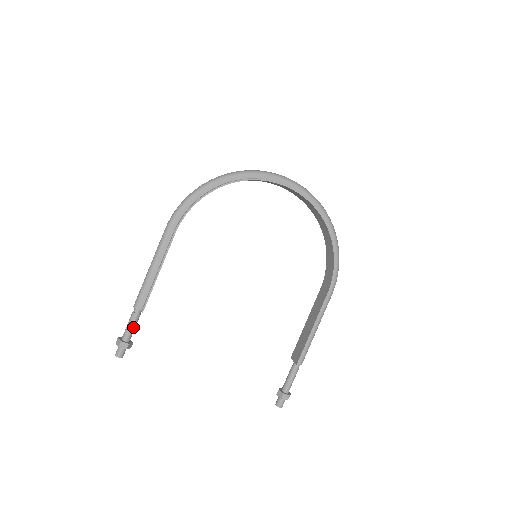
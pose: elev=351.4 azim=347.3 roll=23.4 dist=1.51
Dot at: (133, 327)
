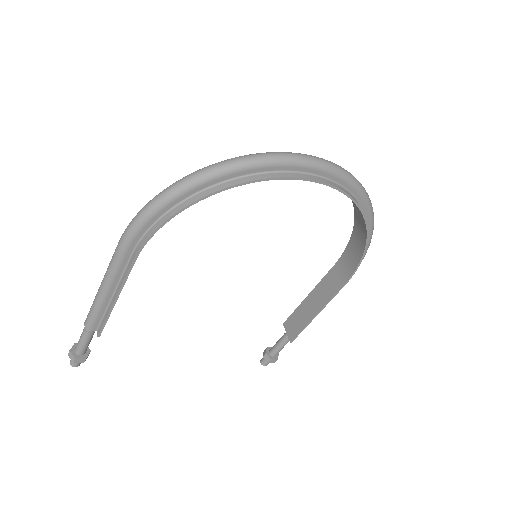
Dot at: (88, 343)
